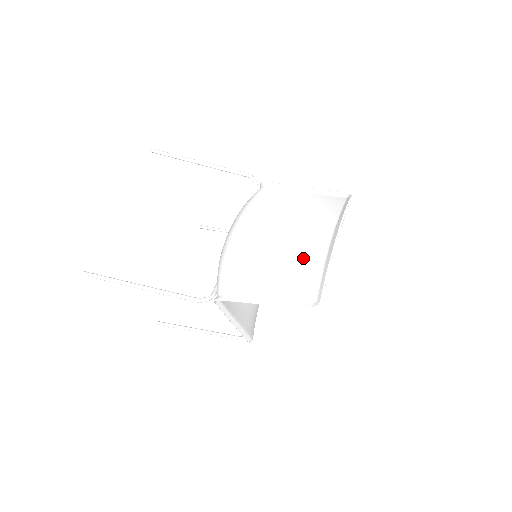
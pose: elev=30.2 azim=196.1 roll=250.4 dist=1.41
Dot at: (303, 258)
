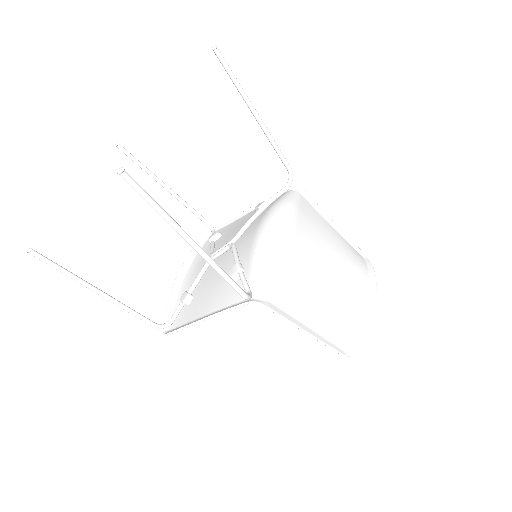
Dot at: (346, 302)
